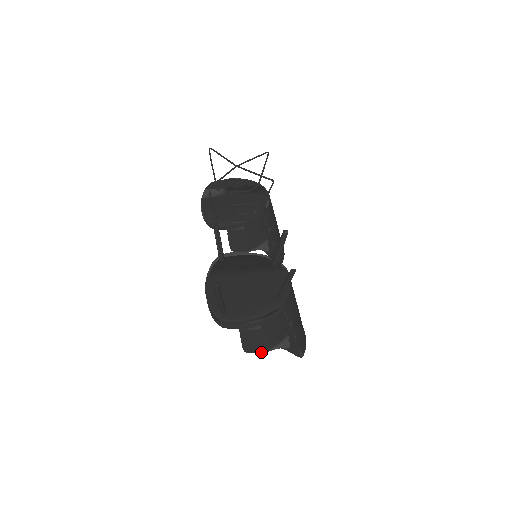
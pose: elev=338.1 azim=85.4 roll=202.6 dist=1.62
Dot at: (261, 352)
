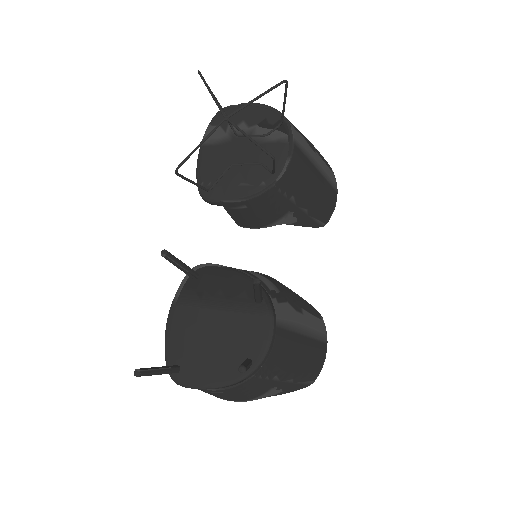
Dot at: (237, 401)
